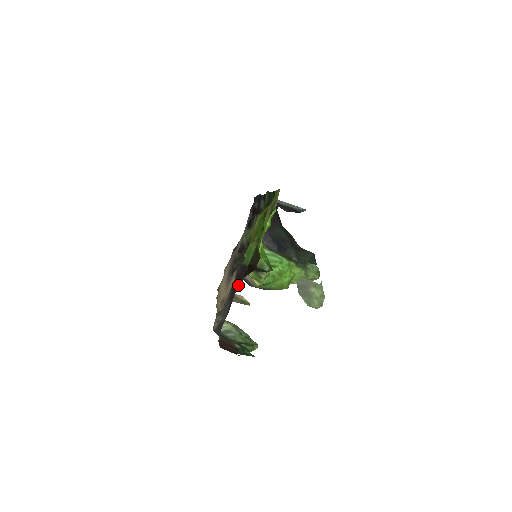
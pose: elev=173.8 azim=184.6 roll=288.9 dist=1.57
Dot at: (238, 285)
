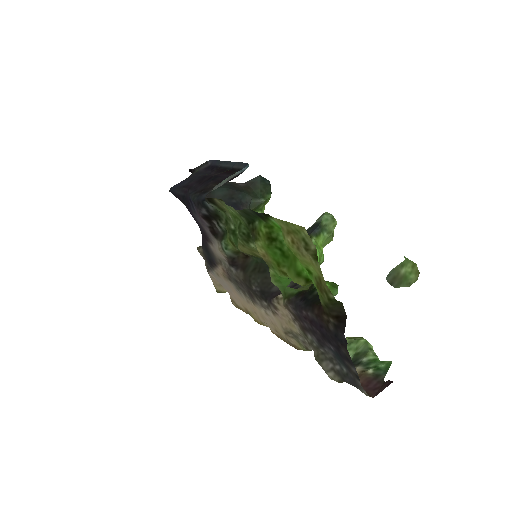
Dot at: (342, 343)
